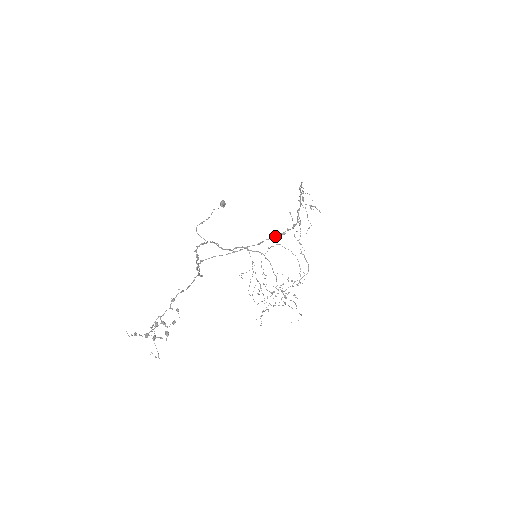
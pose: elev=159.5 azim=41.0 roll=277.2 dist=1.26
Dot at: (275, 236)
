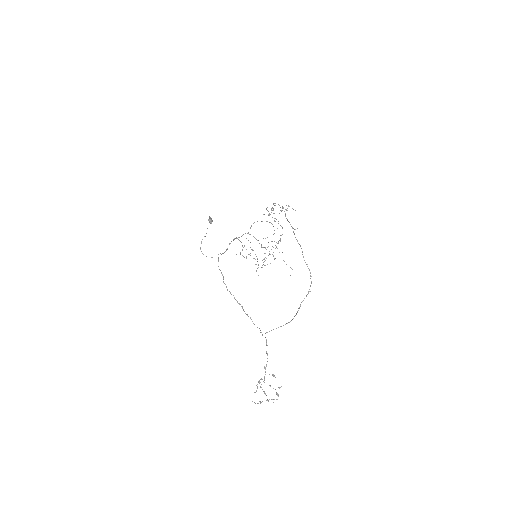
Dot at: occluded
